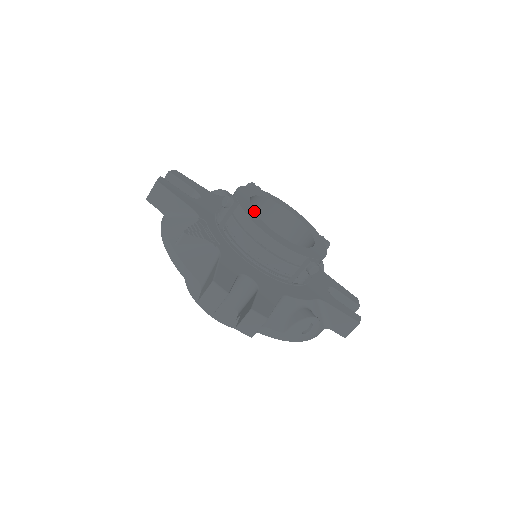
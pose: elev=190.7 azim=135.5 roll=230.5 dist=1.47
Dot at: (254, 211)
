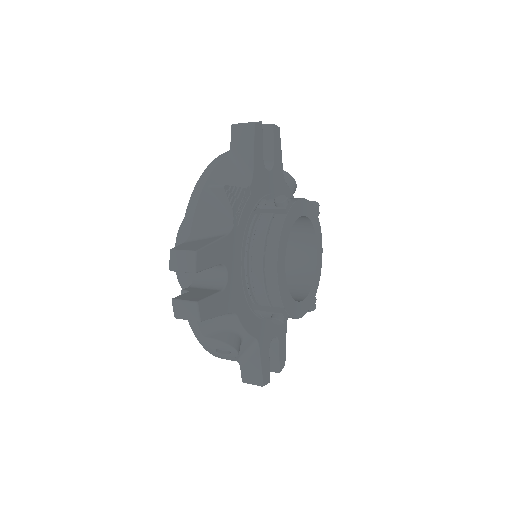
Dot at: (294, 224)
